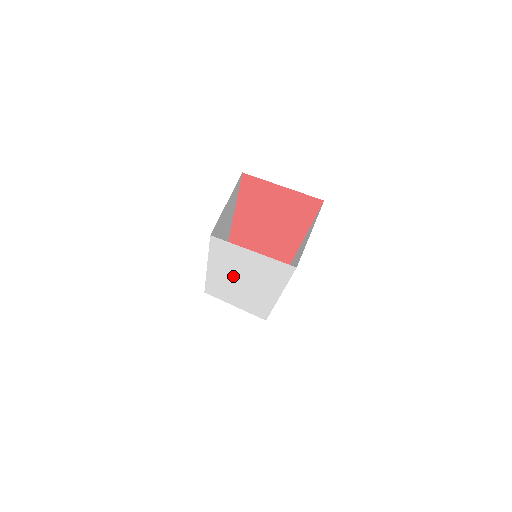
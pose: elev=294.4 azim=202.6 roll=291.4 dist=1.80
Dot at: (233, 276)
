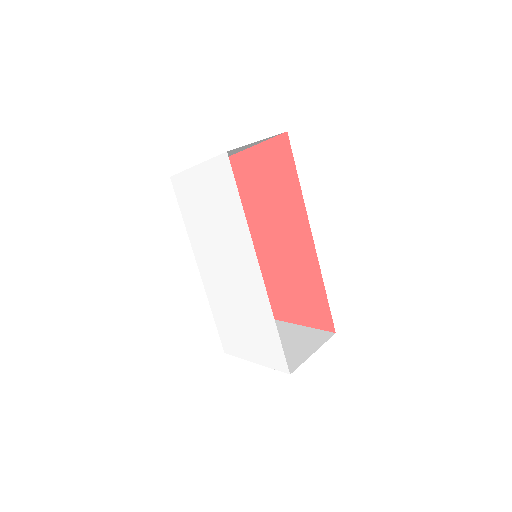
Dot at: (216, 259)
